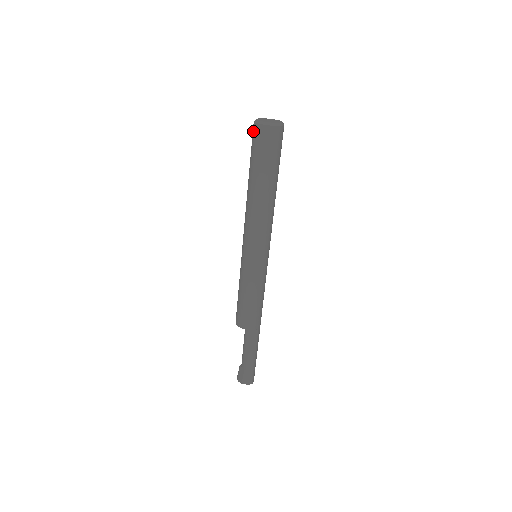
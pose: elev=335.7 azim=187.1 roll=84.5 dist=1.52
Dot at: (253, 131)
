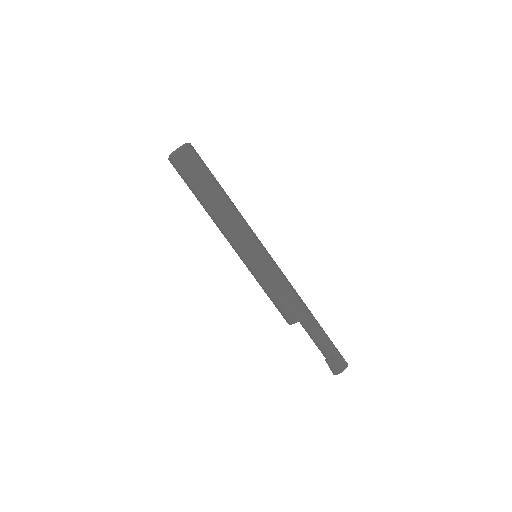
Dot at: (174, 164)
